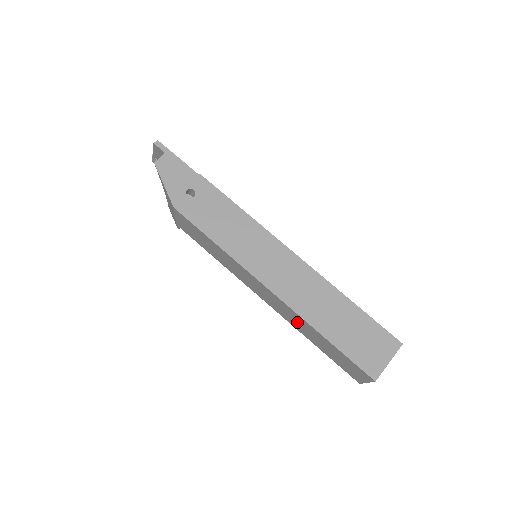
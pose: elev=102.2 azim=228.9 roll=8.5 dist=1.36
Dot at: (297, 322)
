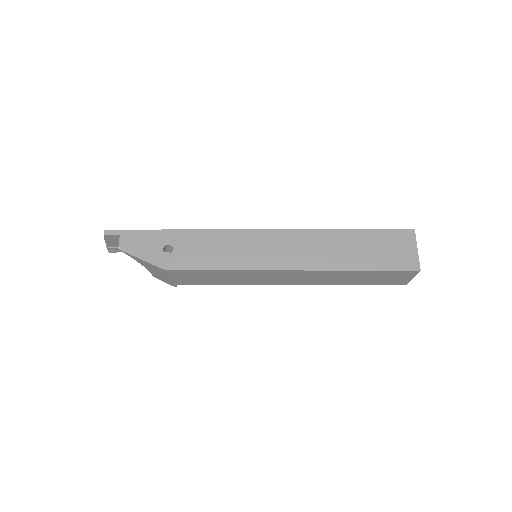
Dot at: (328, 278)
